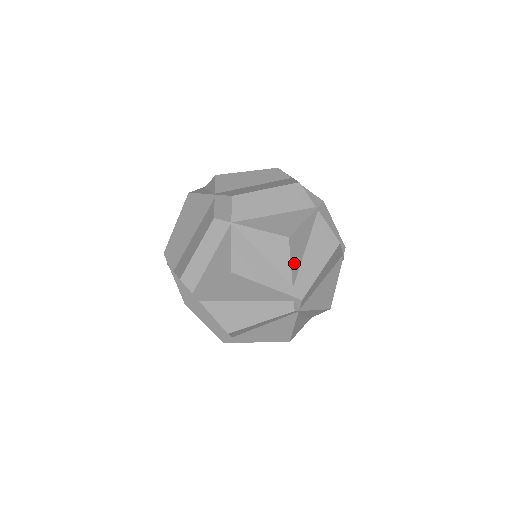
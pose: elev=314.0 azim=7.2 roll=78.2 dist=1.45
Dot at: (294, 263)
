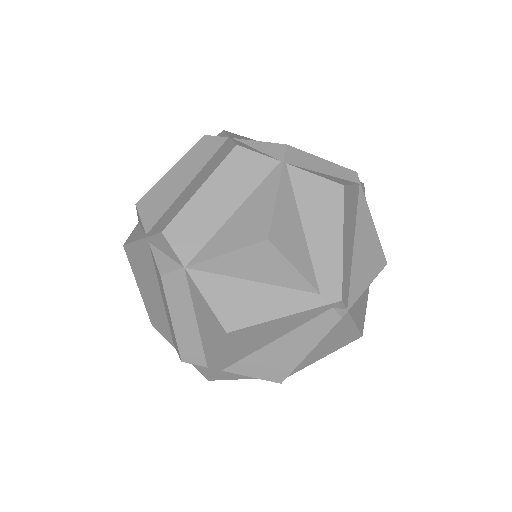
Dot at: (299, 262)
